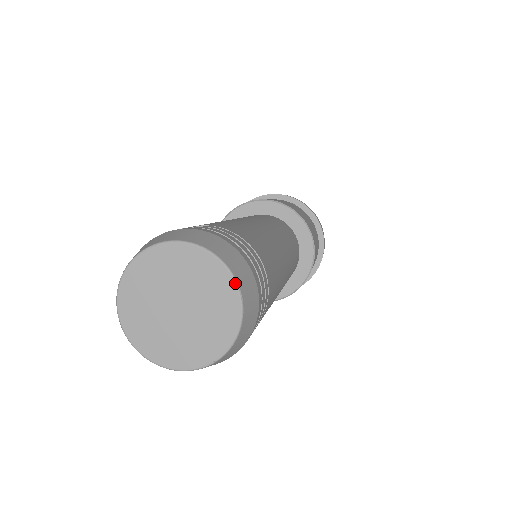
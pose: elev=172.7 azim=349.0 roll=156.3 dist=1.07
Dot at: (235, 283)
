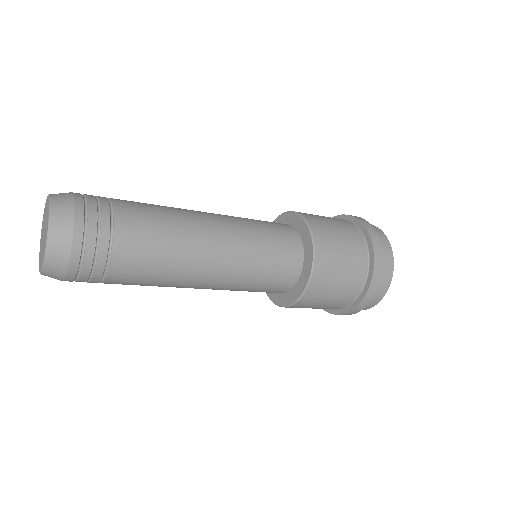
Dot at: (48, 226)
